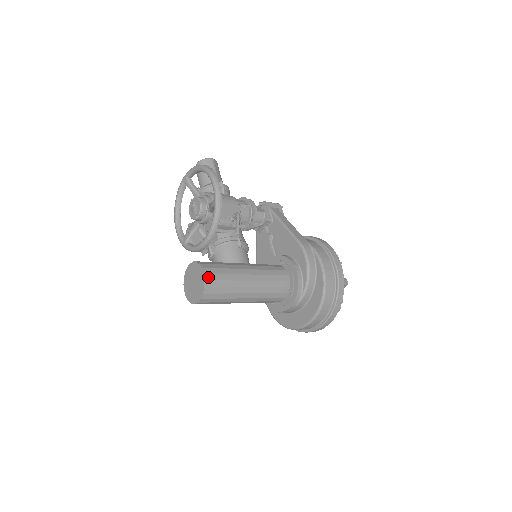
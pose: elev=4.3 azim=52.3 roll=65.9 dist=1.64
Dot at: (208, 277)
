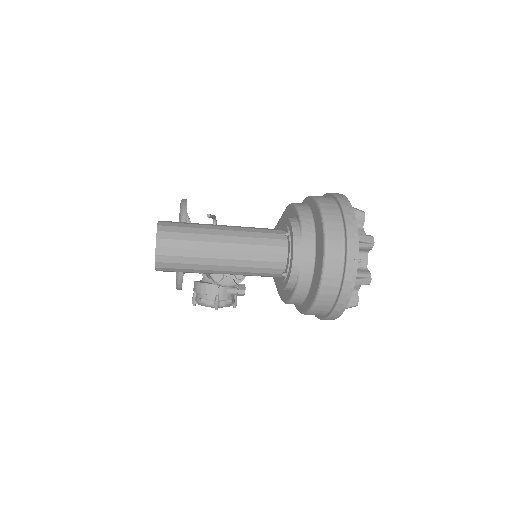
Dot at: (163, 222)
